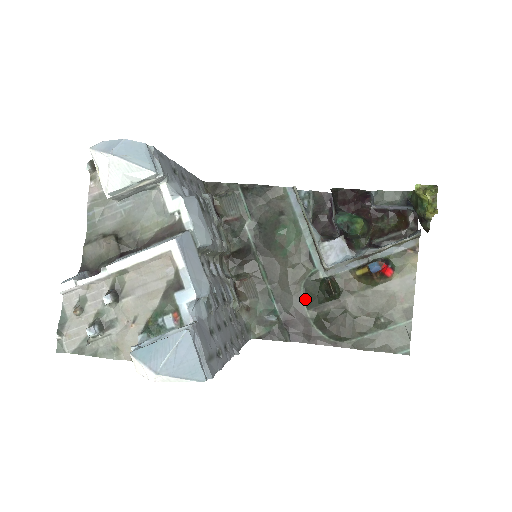
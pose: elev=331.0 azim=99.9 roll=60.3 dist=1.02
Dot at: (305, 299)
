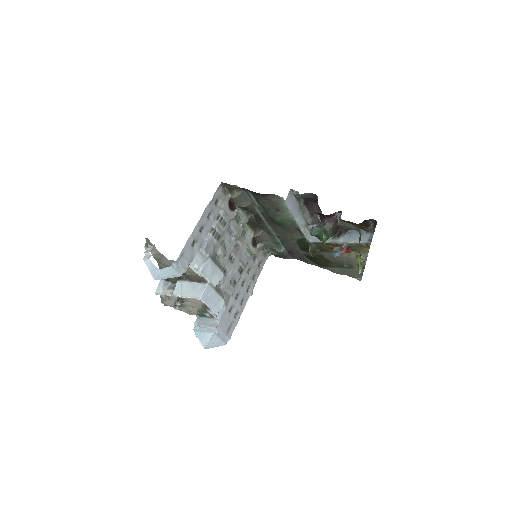
Dot at: (299, 246)
